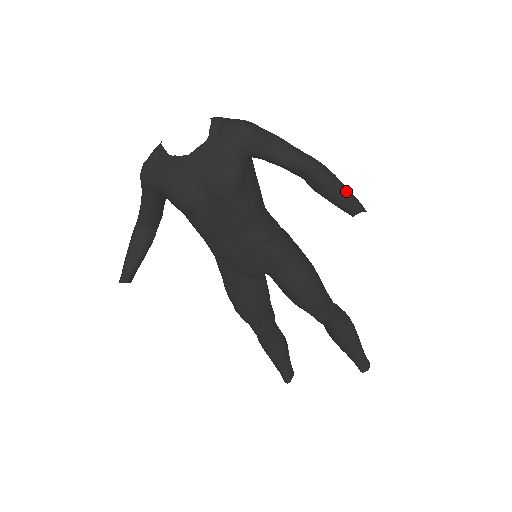
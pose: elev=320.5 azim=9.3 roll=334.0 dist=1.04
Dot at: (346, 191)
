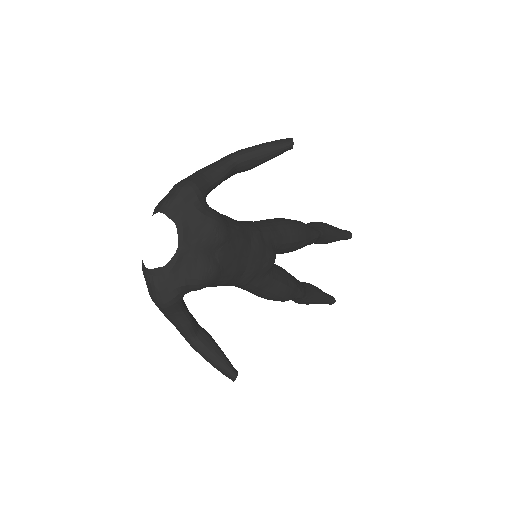
Dot at: (270, 144)
